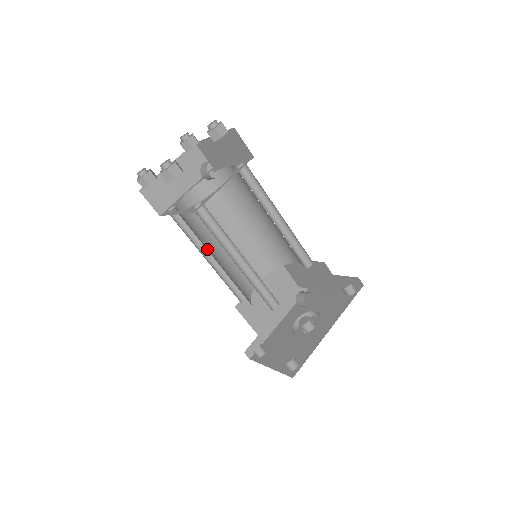
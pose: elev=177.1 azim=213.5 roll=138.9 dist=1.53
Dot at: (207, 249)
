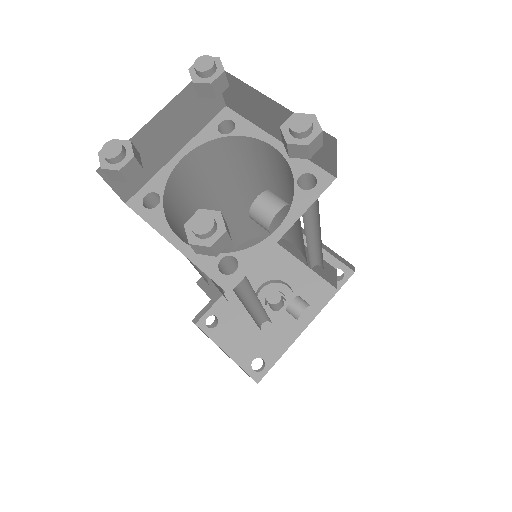
Dot at: occluded
